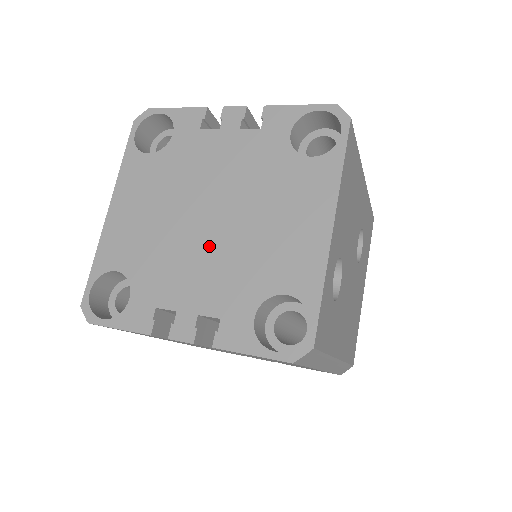
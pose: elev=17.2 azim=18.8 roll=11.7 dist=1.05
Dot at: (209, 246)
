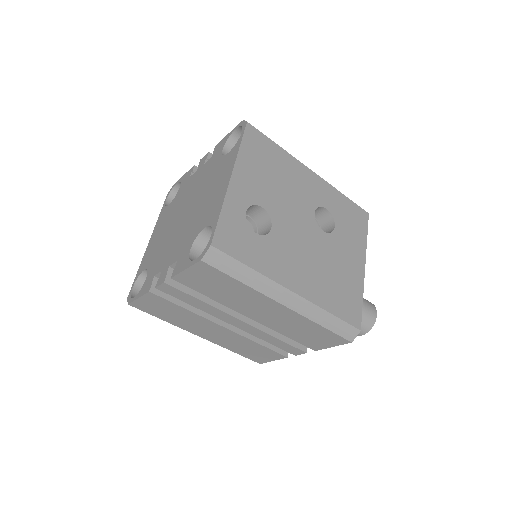
Dot at: (181, 228)
